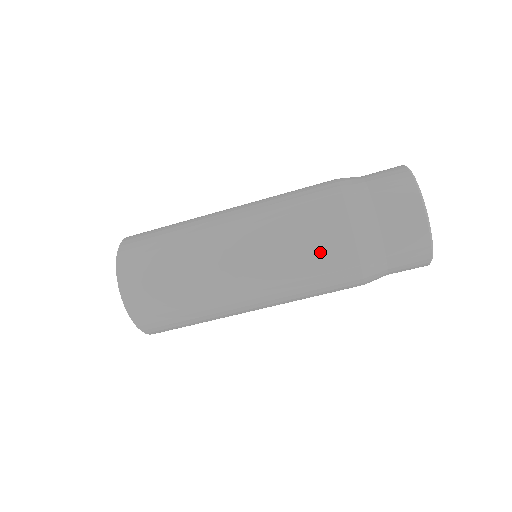
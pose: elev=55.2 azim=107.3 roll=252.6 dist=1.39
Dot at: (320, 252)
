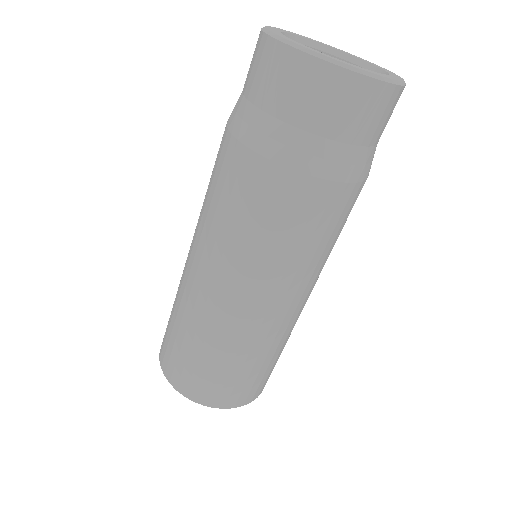
Dot at: (273, 213)
